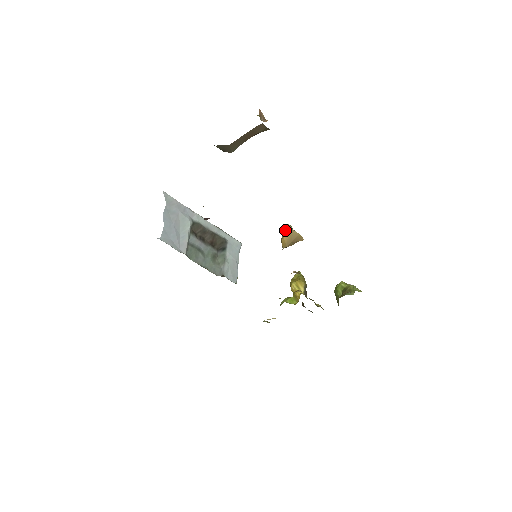
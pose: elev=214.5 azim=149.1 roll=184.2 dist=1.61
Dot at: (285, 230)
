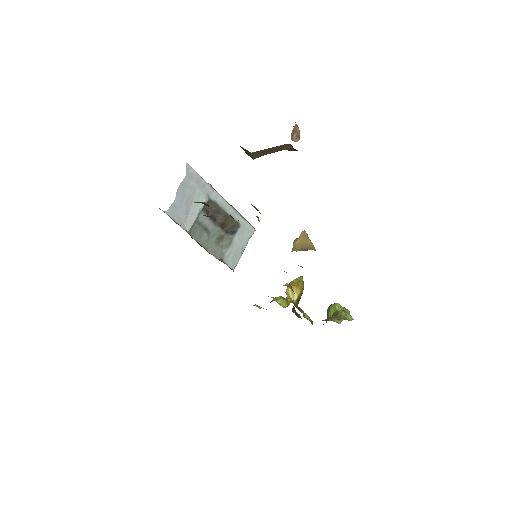
Dot at: (300, 235)
